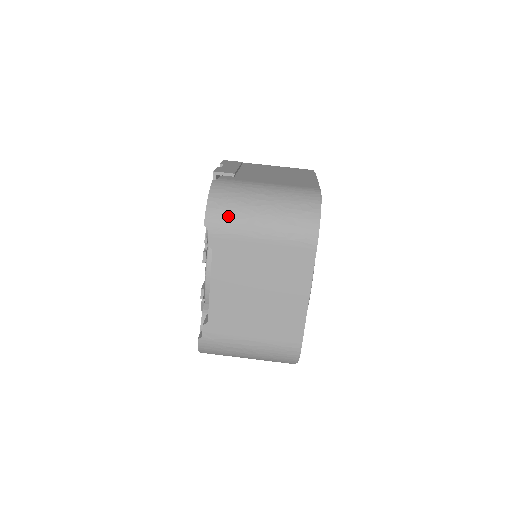
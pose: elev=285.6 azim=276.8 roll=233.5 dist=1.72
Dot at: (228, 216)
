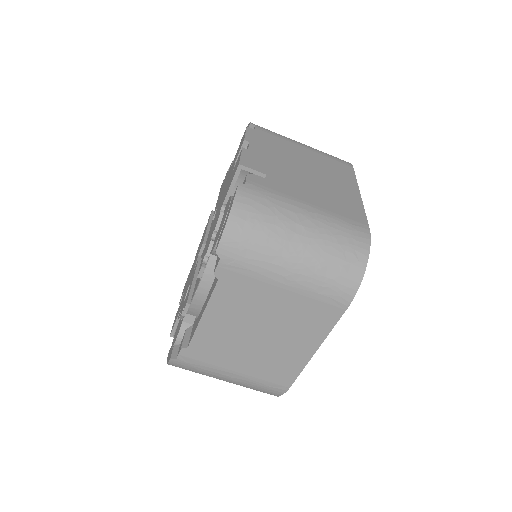
Dot at: (250, 247)
